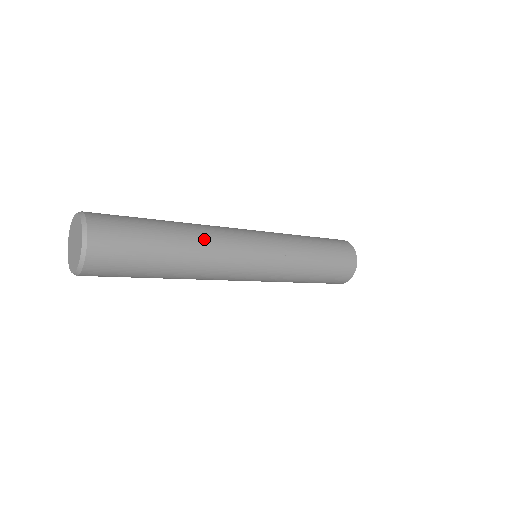
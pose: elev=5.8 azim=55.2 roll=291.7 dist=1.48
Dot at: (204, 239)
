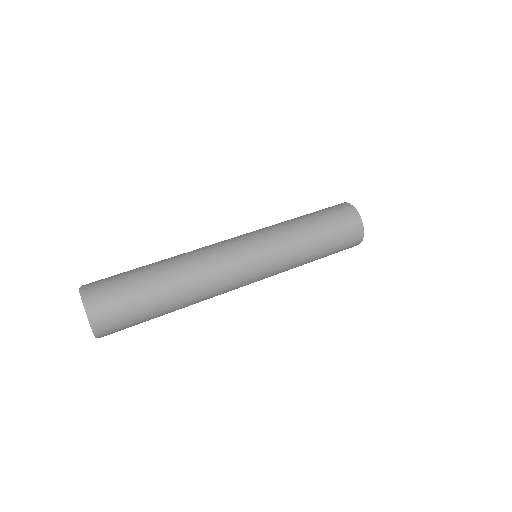
Dot at: (201, 300)
